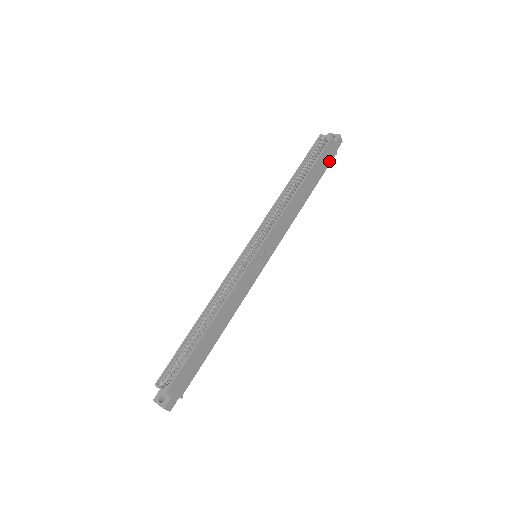
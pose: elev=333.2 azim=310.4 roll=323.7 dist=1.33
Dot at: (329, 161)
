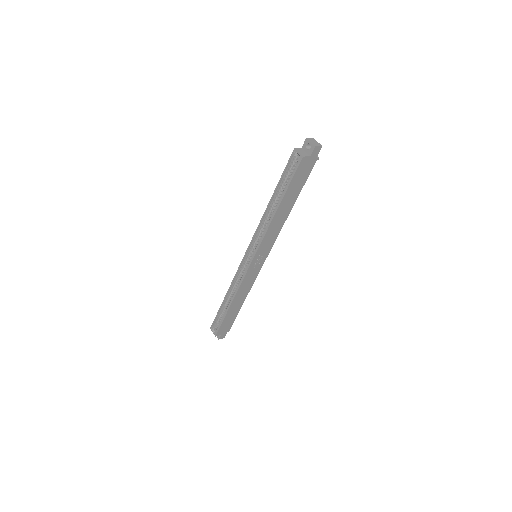
Dot at: (309, 170)
